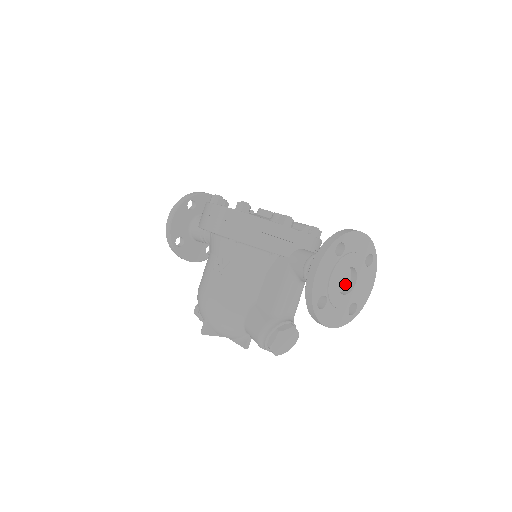
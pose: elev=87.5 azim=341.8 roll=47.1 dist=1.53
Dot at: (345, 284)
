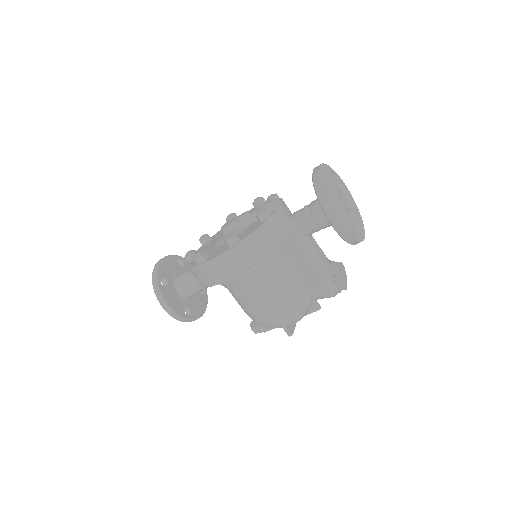
Dot at: occluded
